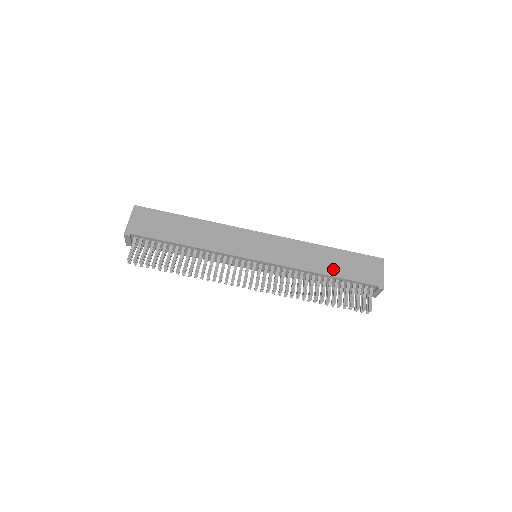
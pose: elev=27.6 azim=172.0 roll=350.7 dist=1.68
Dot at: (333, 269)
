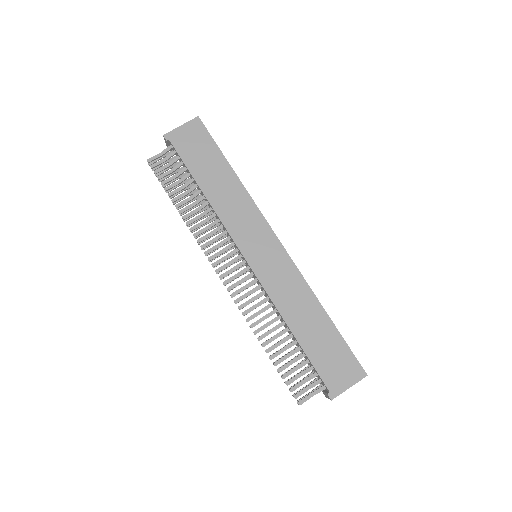
Dot at: (306, 335)
